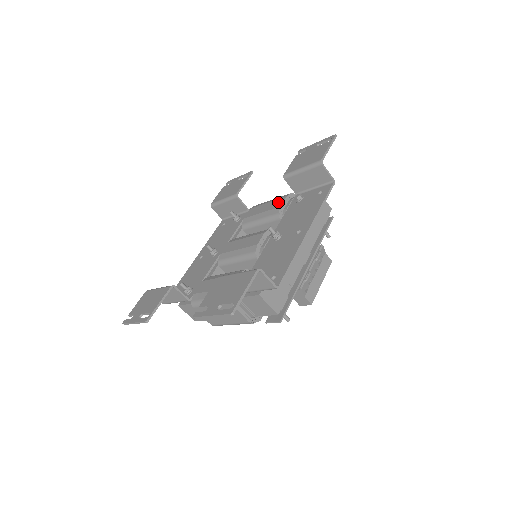
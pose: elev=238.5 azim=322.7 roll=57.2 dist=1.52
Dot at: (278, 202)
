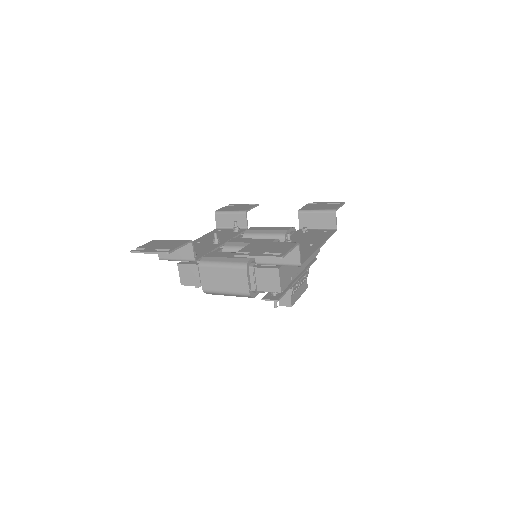
Dot at: (284, 228)
